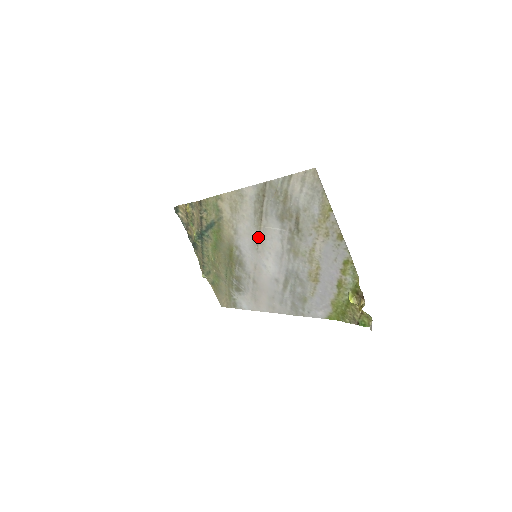
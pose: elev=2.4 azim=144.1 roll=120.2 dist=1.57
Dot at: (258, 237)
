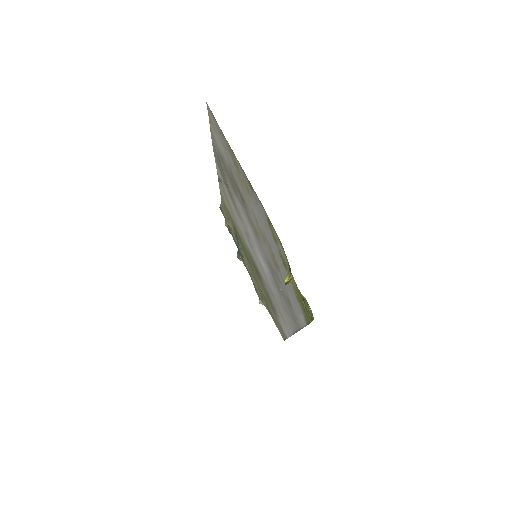
Dot at: (245, 229)
